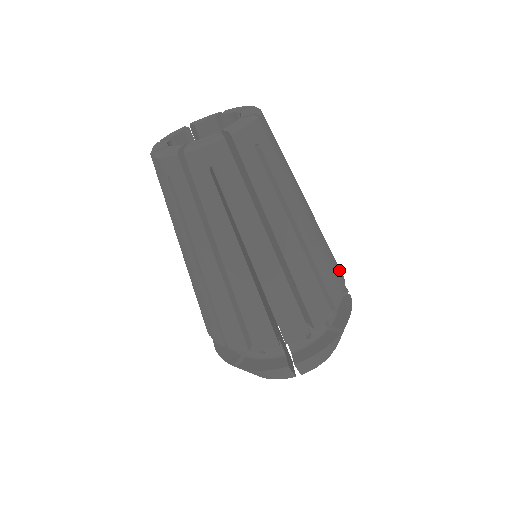
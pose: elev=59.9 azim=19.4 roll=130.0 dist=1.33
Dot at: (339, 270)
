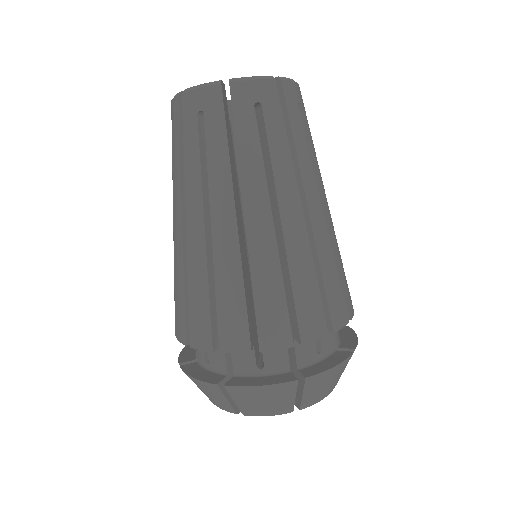
Dot at: (339, 307)
